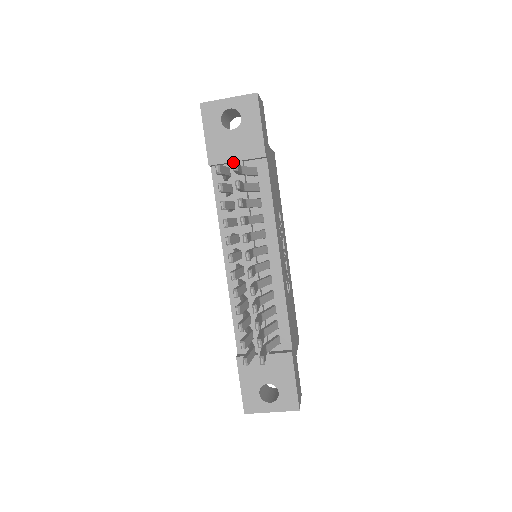
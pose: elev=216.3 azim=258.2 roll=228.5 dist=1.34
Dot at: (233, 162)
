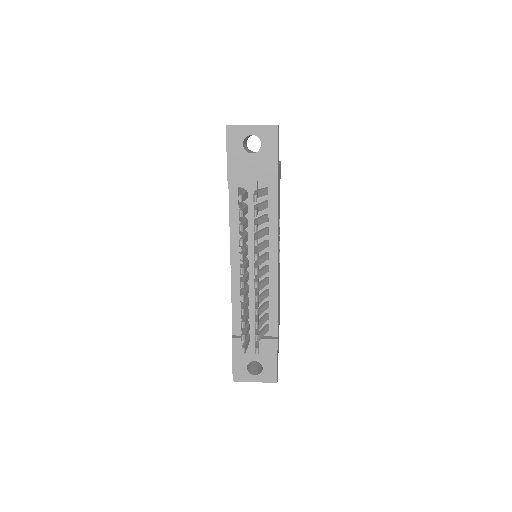
Dot at: (254, 195)
